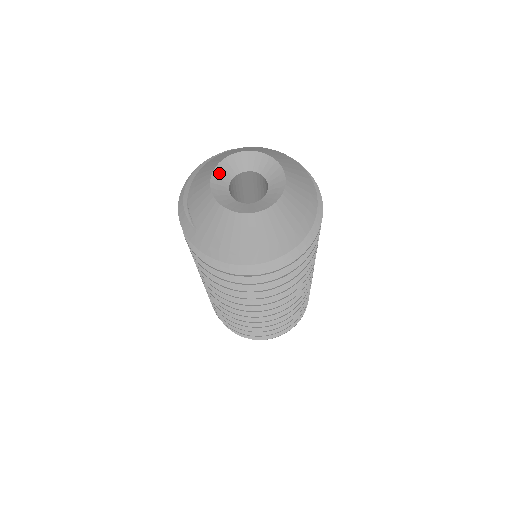
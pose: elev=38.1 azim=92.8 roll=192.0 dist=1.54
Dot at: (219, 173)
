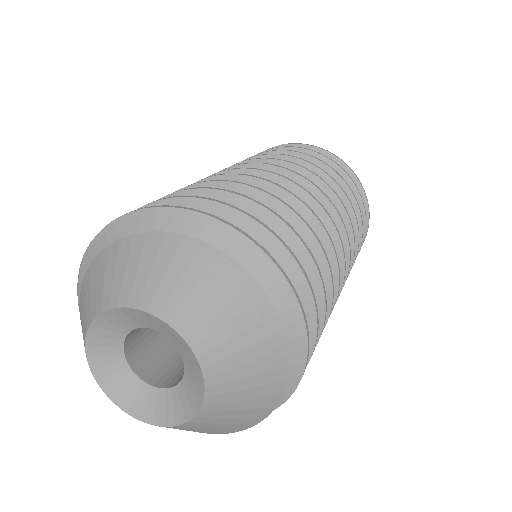
Dot at: (97, 347)
